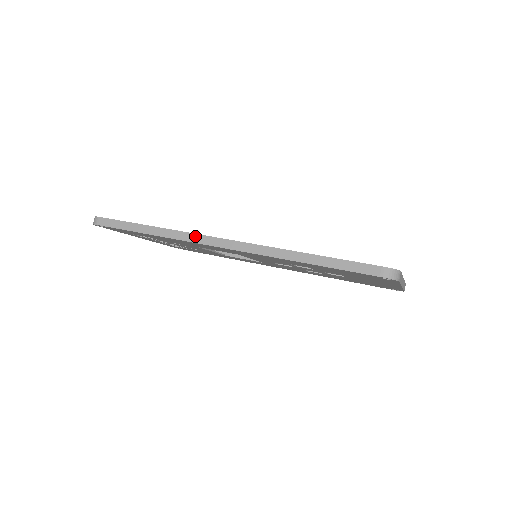
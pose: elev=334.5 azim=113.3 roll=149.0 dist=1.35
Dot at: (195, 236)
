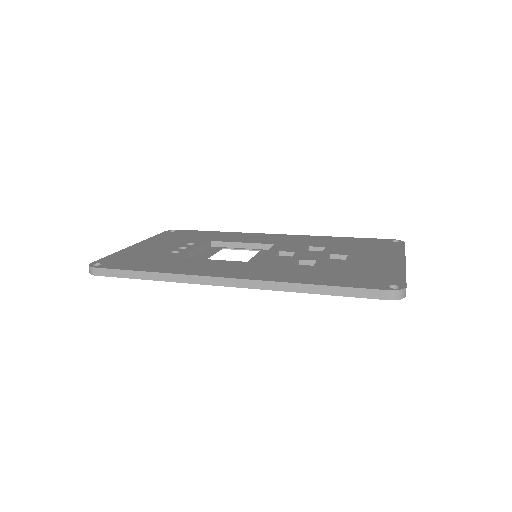
Dot at: (197, 278)
